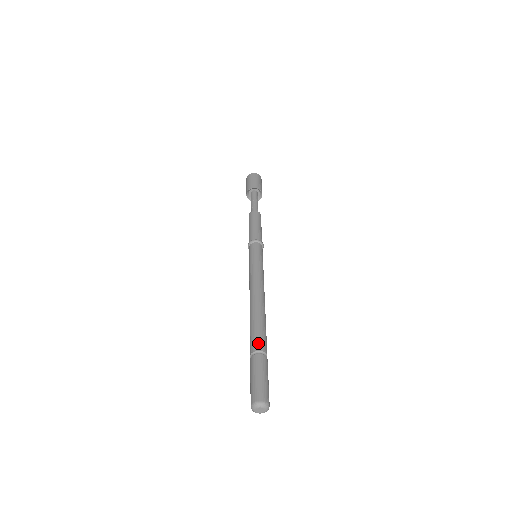
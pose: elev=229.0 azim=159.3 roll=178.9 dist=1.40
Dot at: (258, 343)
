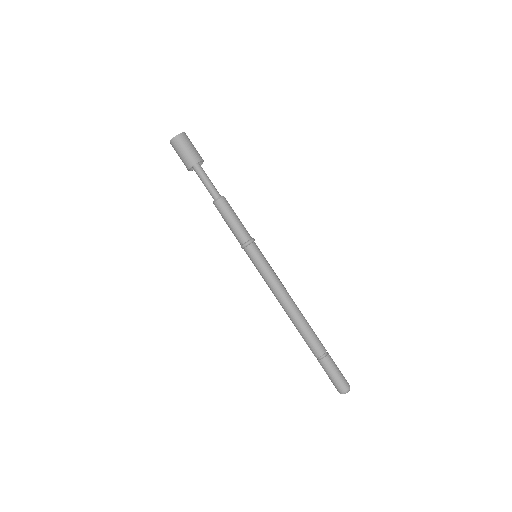
Dot at: (321, 347)
